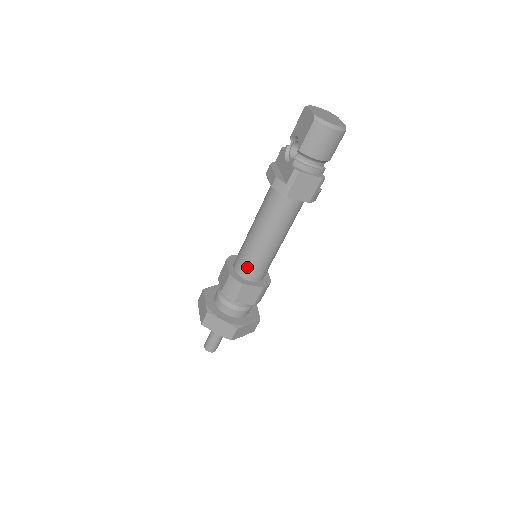
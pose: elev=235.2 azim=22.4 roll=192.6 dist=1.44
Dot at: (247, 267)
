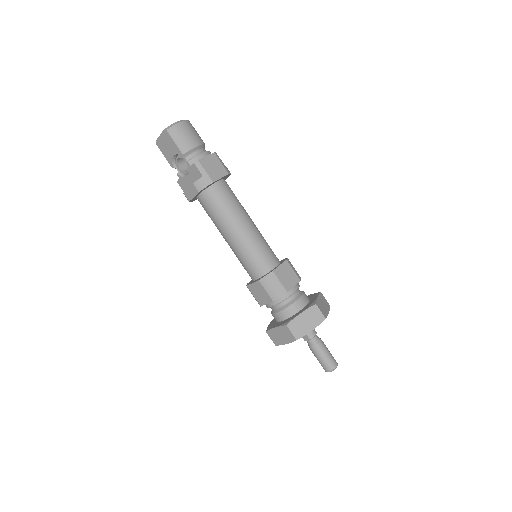
Dot at: (260, 261)
